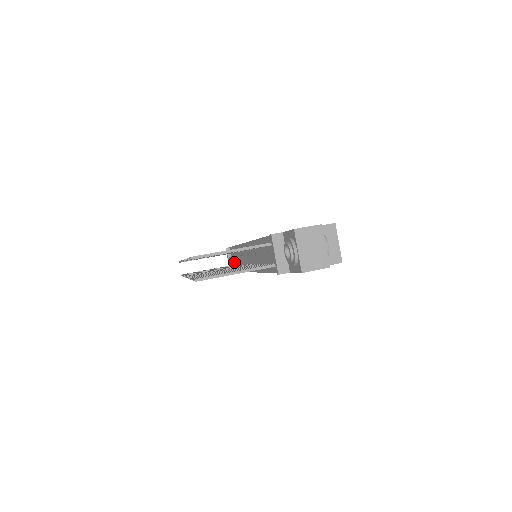
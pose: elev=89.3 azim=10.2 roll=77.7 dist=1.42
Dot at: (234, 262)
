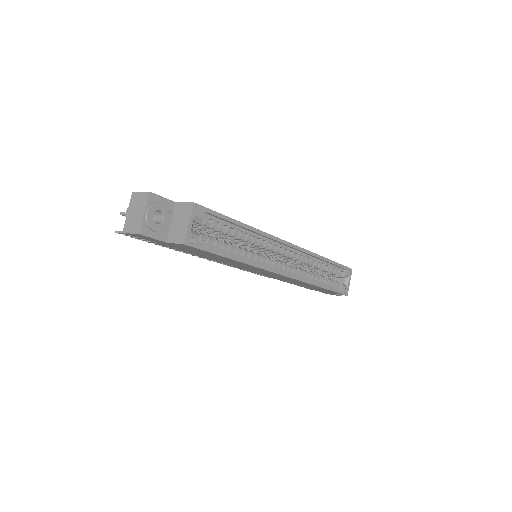
Dot at: occluded
